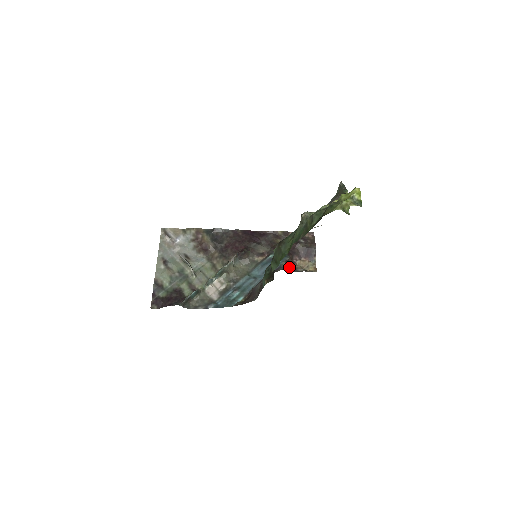
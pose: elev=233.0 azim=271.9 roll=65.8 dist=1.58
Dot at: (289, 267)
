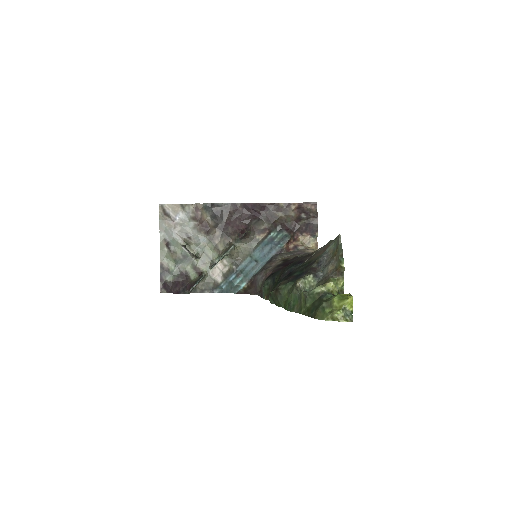
Dot at: (290, 245)
